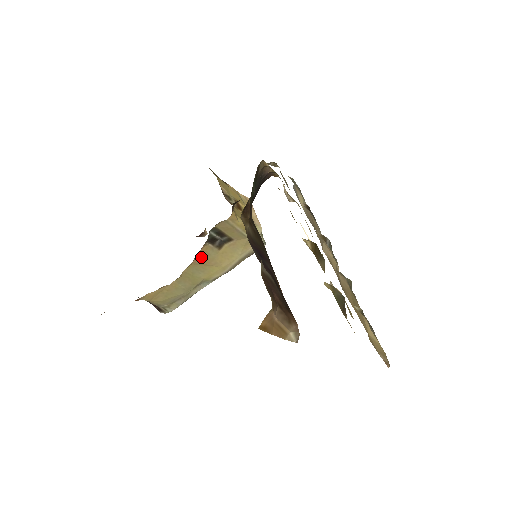
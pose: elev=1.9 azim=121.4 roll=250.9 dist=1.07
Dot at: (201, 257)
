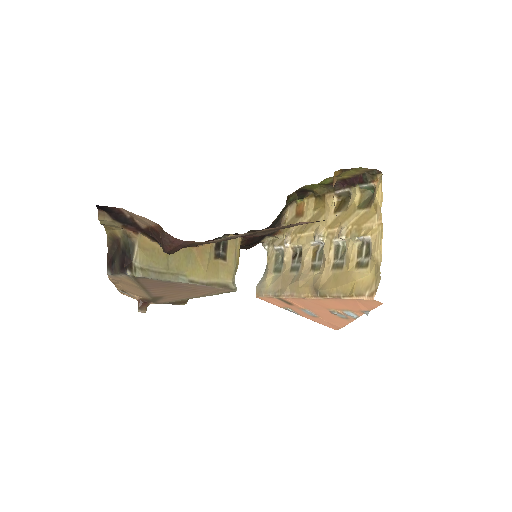
Dot at: (202, 250)
